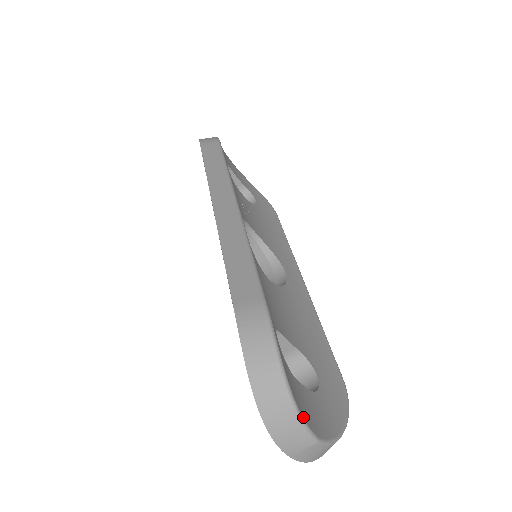
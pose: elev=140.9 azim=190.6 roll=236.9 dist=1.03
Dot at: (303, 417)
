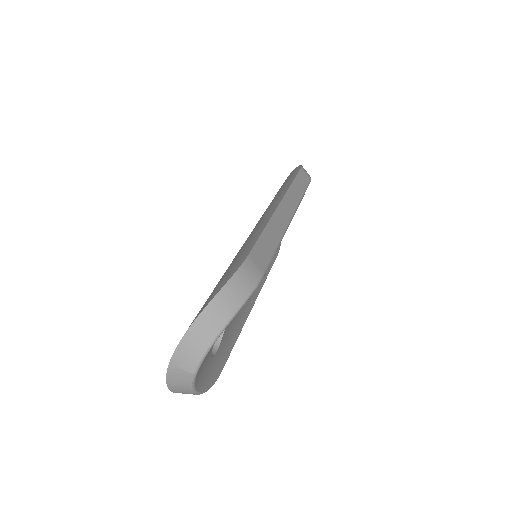
Dot at: occluded
